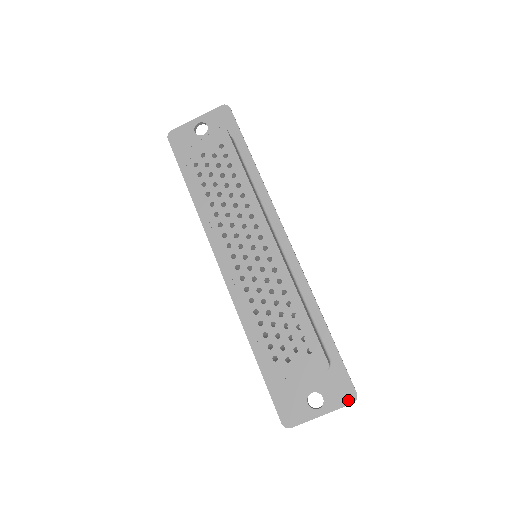
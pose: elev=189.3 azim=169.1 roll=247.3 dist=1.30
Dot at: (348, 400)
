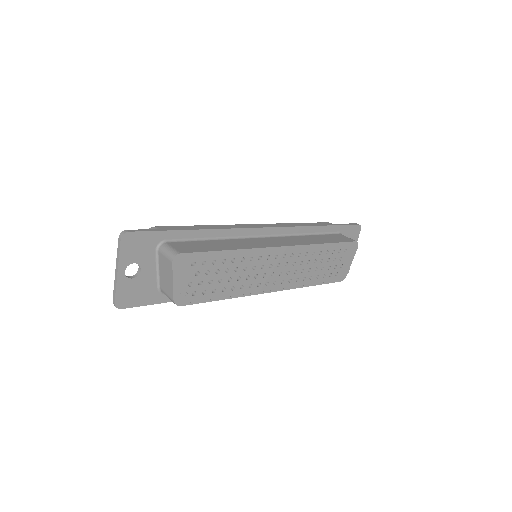
Dot at: (358, 232)
